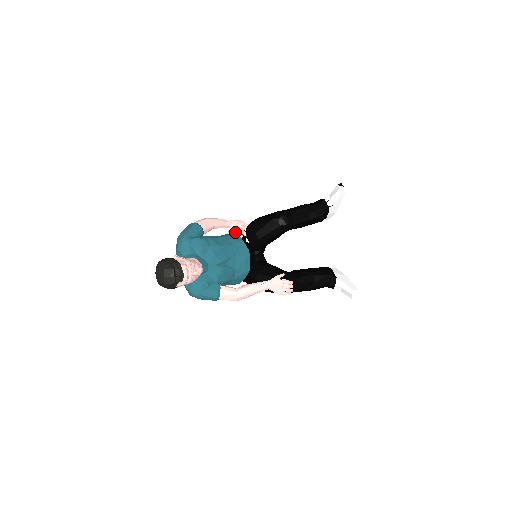
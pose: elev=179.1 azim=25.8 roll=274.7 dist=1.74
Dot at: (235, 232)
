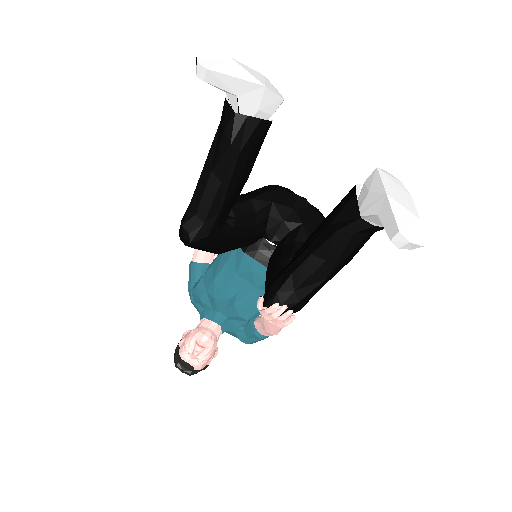
Dot at: occluded
